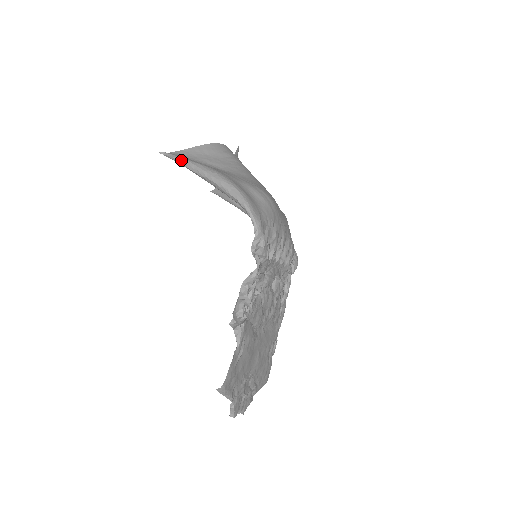
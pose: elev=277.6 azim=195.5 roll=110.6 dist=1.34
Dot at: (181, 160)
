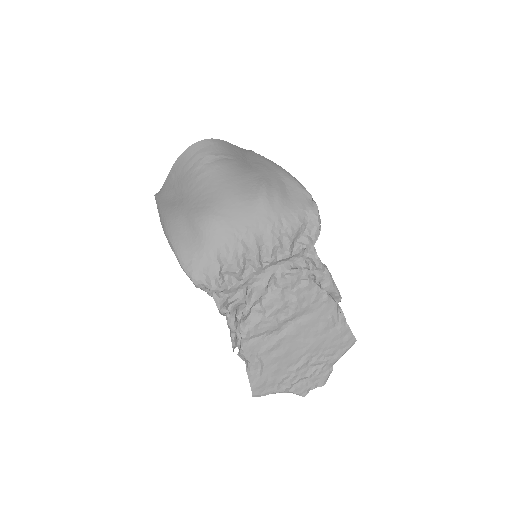
Dot at: (157, 207)
